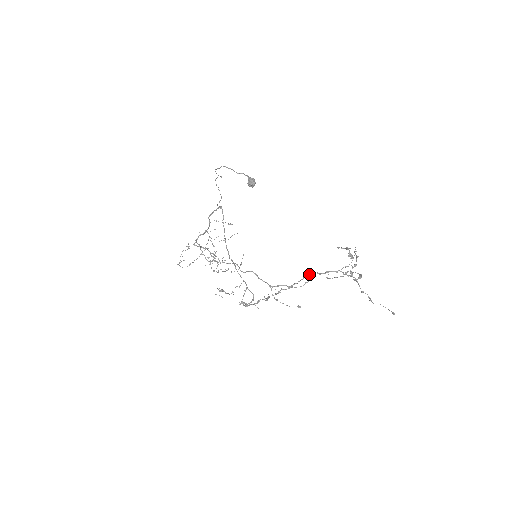
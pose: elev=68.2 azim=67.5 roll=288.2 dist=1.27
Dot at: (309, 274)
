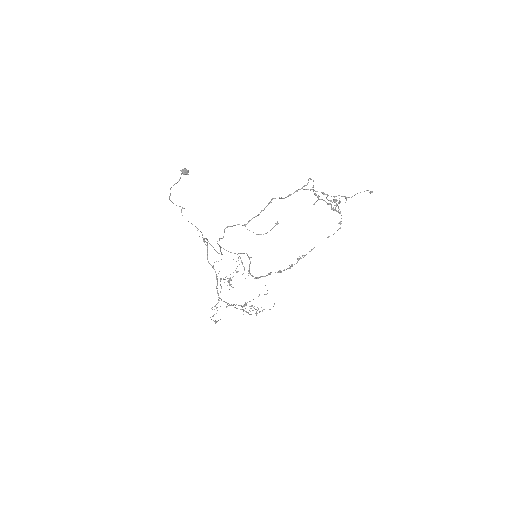
Dot at: (270, 201)
